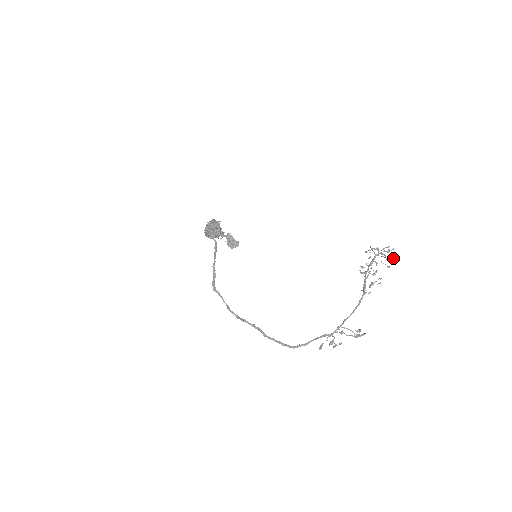
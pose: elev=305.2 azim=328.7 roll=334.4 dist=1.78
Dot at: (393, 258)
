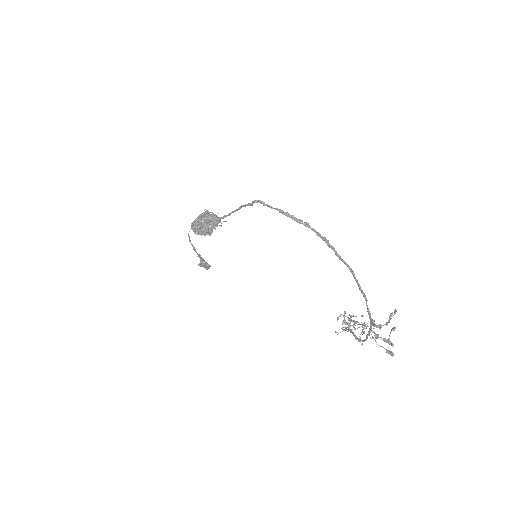
Dot at: (364, 322)
